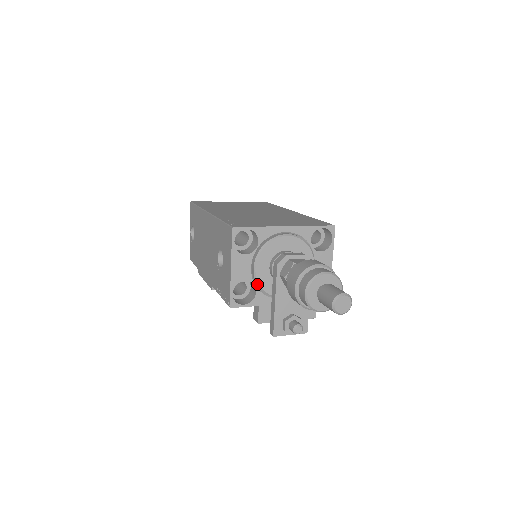
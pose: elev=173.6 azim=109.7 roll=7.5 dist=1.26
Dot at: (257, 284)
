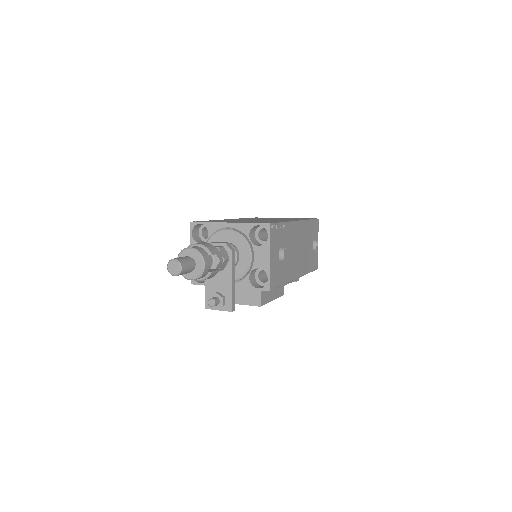
Dot at: occluded
